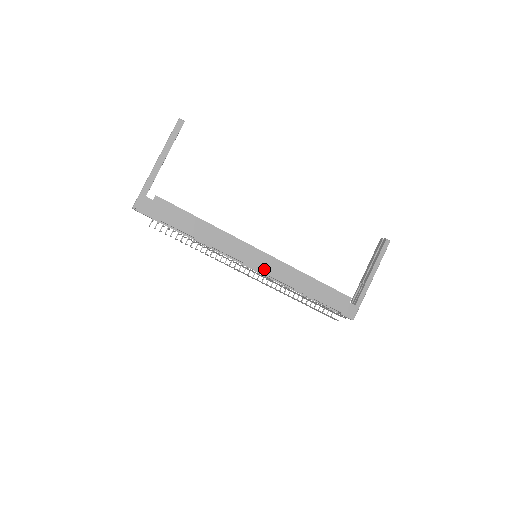
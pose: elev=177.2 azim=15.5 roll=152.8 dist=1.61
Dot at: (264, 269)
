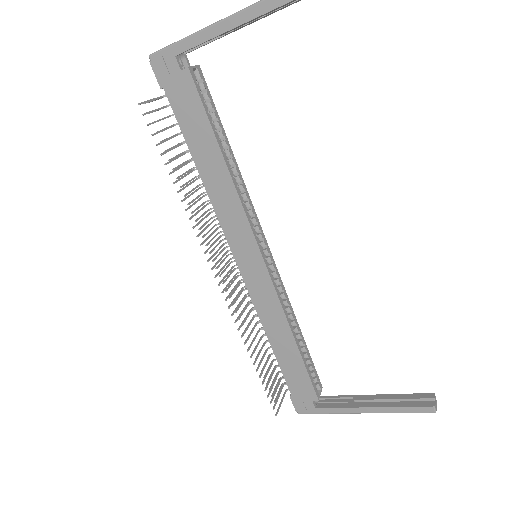
Dot at: (248, 278)
